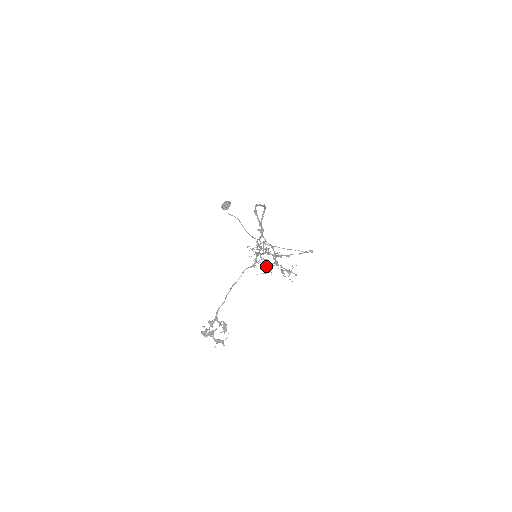
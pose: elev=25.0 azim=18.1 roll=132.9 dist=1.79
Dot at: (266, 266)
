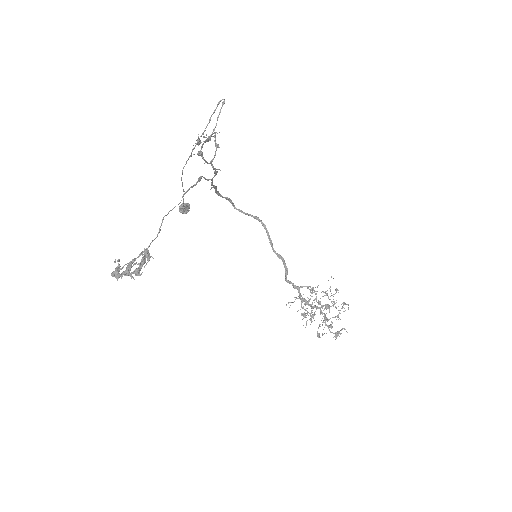
Dot at: (325, 316)
